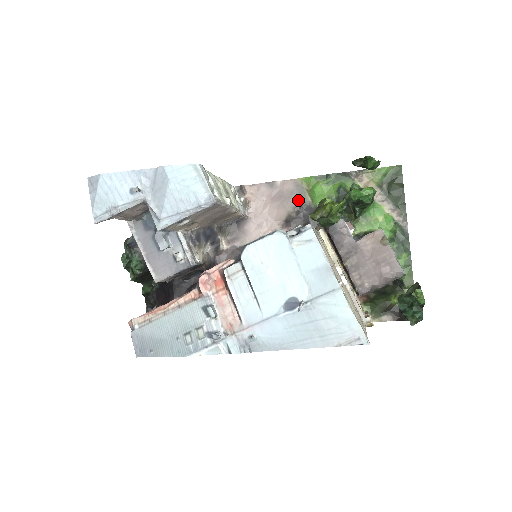
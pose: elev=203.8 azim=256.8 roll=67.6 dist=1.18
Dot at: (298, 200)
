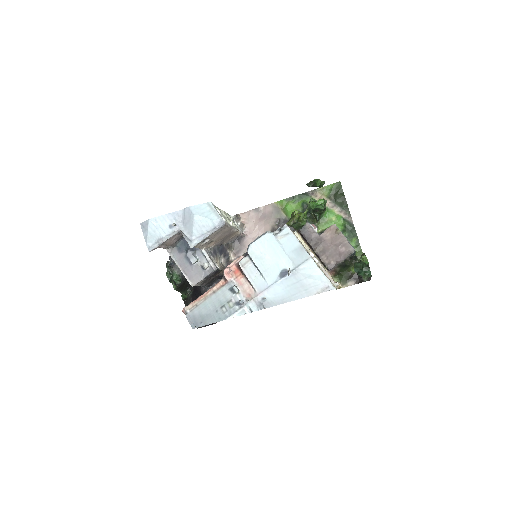
Dot at: (277, 217)
